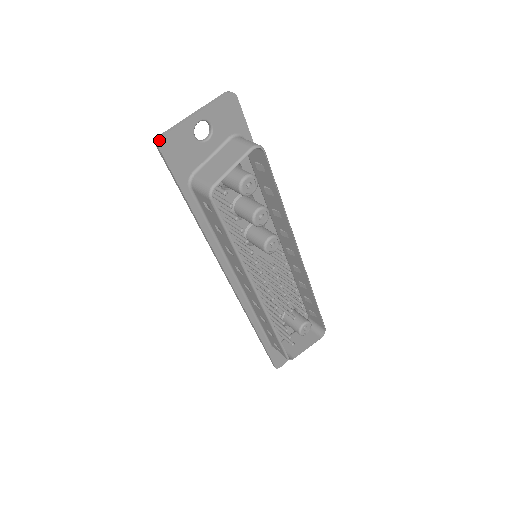
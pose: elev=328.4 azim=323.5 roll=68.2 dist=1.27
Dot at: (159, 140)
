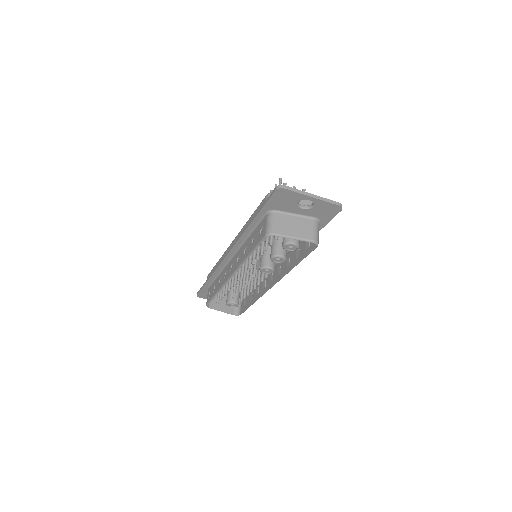
Dot at: (281, 188)
